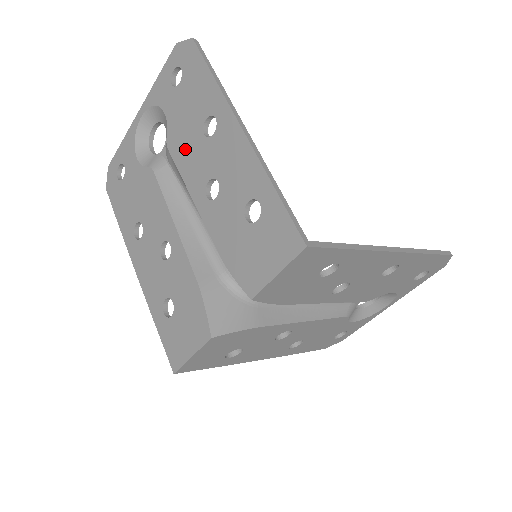
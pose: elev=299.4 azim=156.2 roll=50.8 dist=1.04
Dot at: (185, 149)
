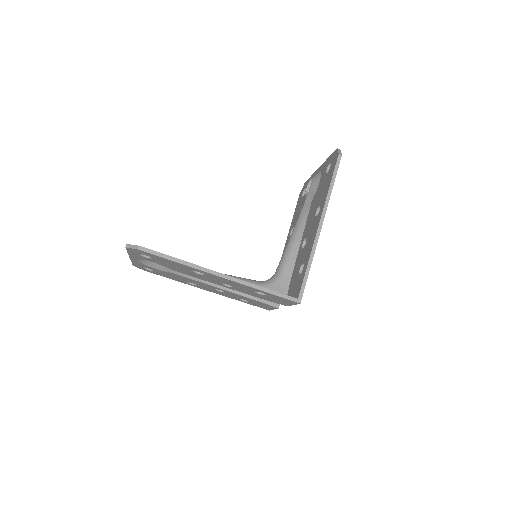
Dot at: (190, 274)
